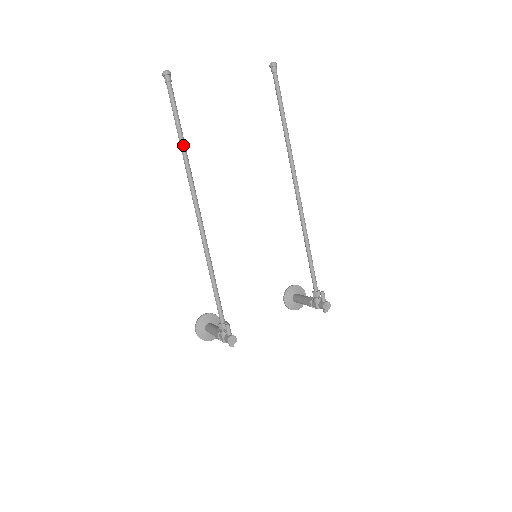
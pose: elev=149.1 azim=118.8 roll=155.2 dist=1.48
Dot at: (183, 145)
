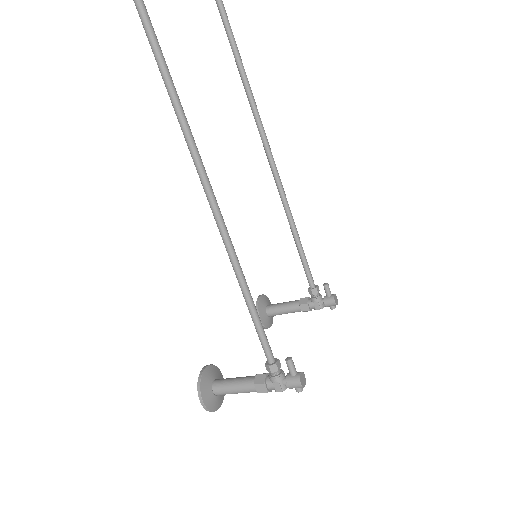
Dot at: (170, 76)
